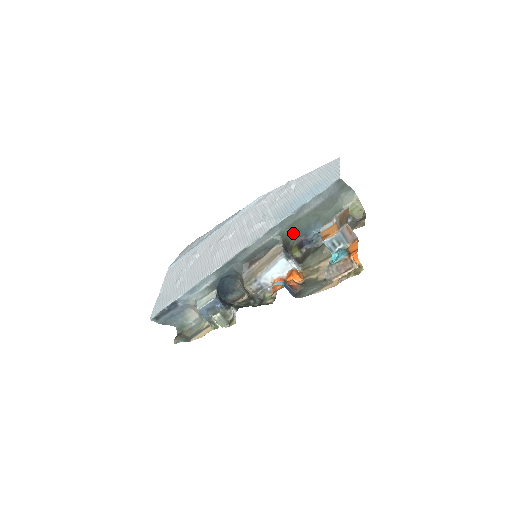
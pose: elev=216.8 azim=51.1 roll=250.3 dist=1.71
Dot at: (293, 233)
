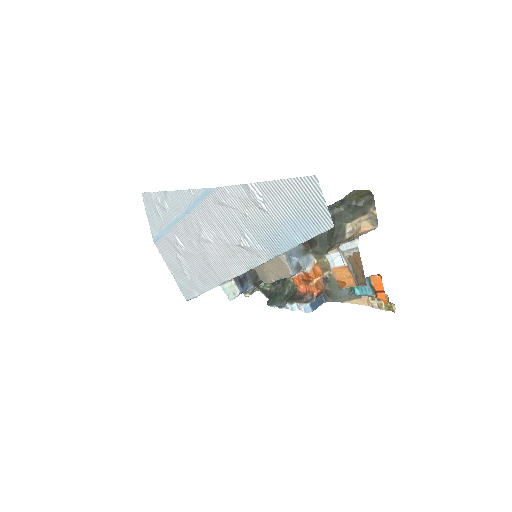
Dot at: occluded
